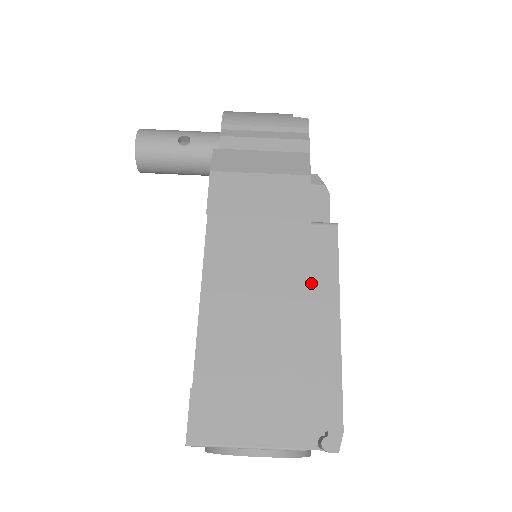
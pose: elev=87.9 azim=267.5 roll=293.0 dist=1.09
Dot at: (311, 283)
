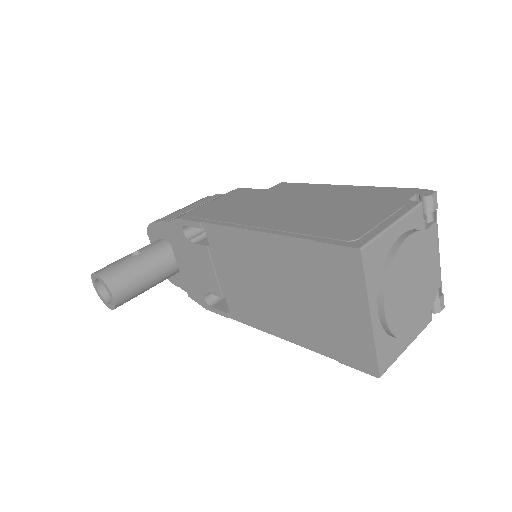
Dot at: (304, 192)
